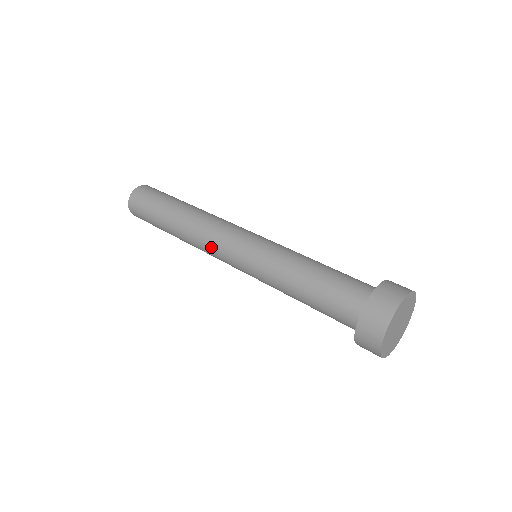
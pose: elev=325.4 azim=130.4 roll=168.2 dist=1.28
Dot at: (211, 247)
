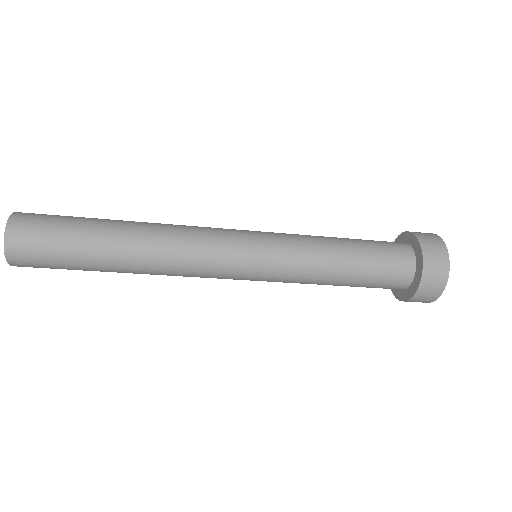
Dot at: (203, 265)
